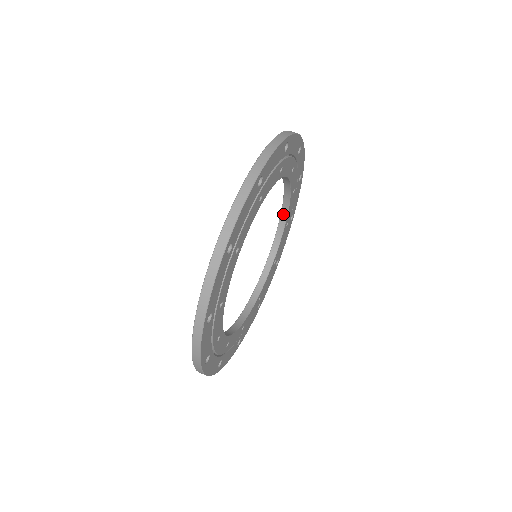
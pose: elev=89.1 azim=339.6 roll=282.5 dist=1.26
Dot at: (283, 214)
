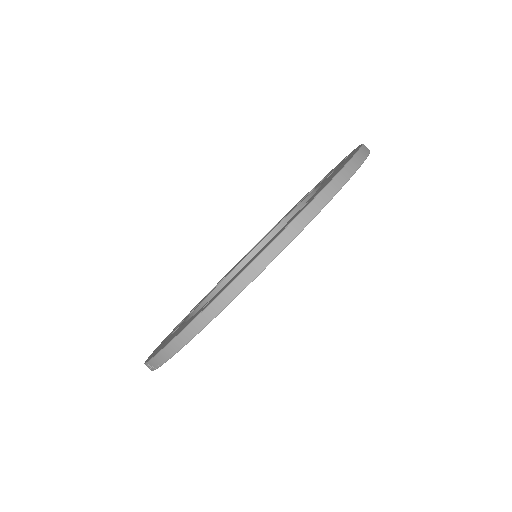
Dot at: (264, 242)
